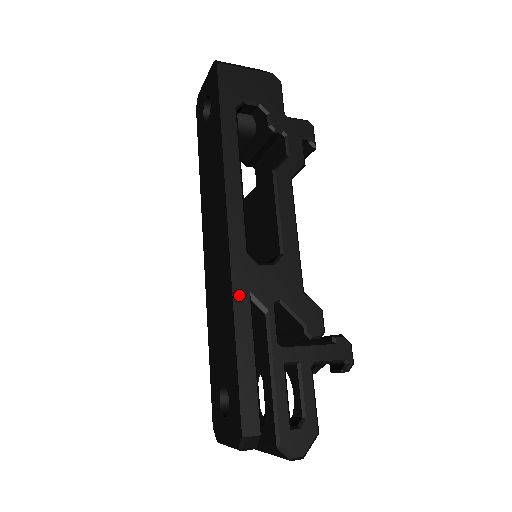
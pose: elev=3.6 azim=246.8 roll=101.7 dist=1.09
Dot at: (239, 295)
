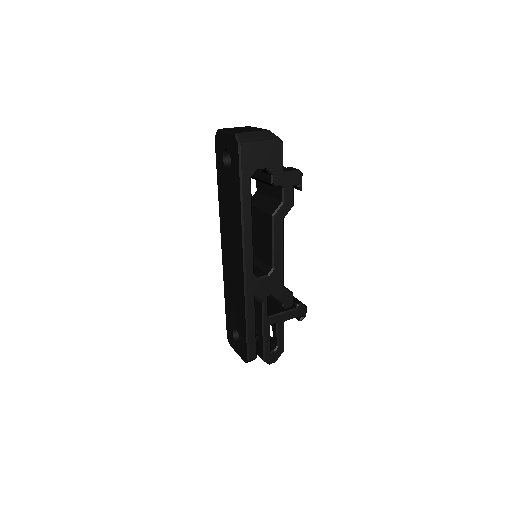
Dot at: (248, 298)
